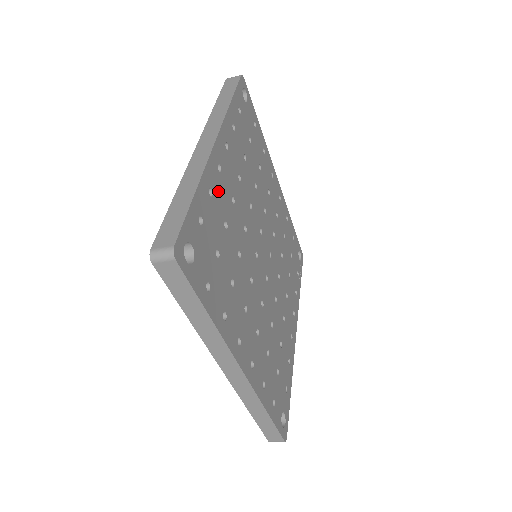
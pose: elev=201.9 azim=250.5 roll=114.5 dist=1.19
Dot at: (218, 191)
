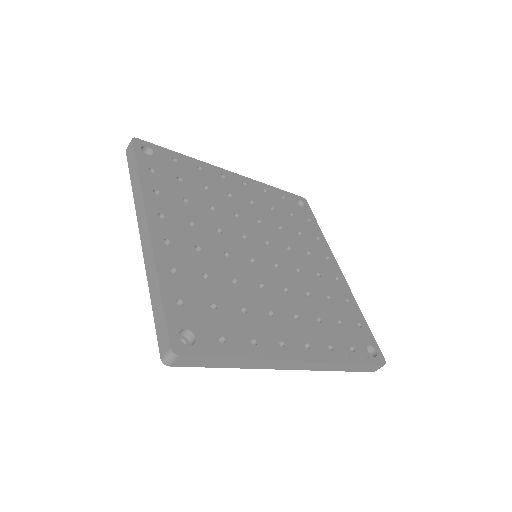
Dot at: (211, 177)
